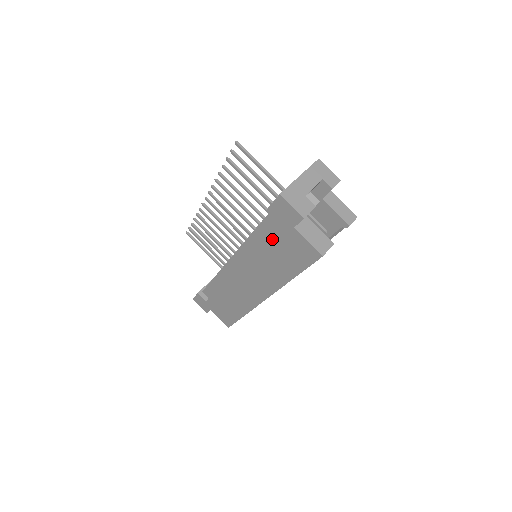
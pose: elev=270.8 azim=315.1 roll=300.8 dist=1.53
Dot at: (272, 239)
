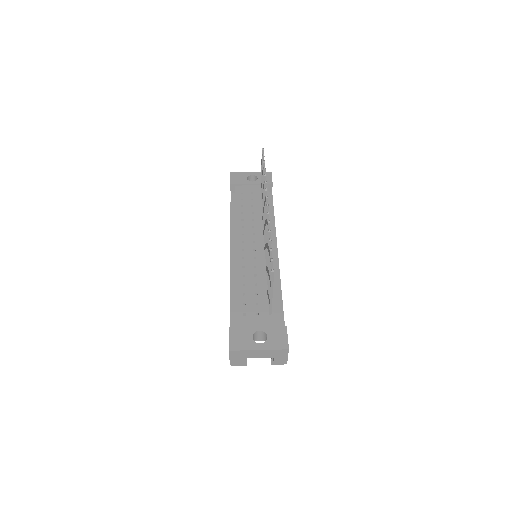
Dot at: occluded
